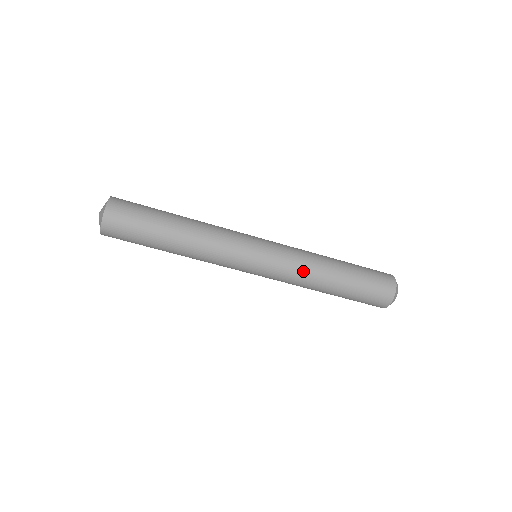
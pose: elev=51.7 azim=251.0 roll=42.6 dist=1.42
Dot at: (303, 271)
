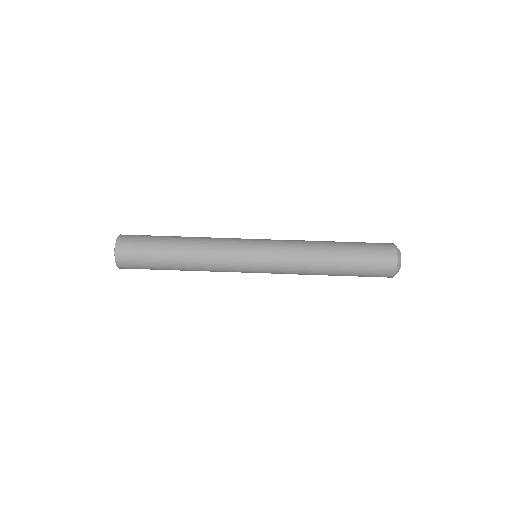
Dot at: (300, 248)
